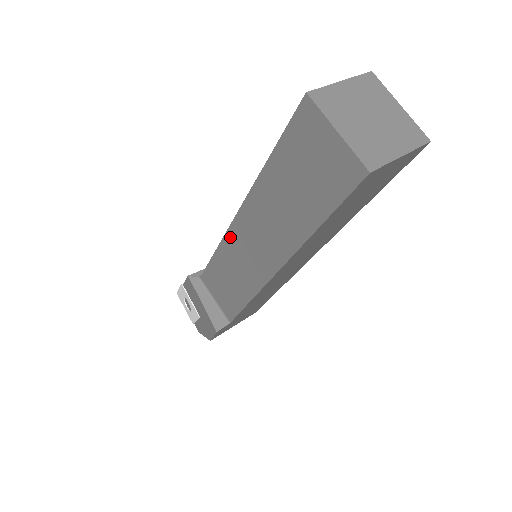
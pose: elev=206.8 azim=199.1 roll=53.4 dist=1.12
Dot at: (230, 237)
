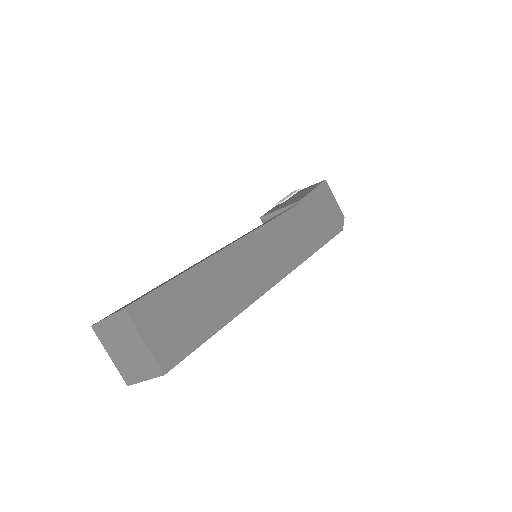
Dot at: occluded
